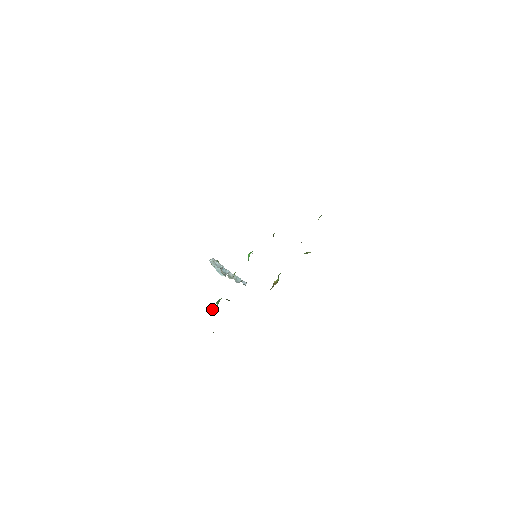
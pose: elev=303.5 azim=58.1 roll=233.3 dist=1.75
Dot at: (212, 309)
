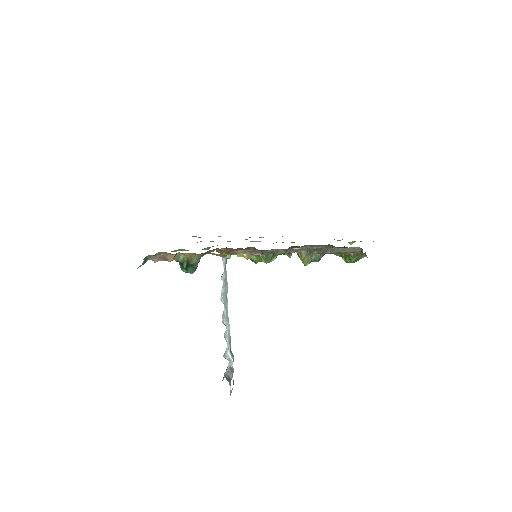
Dot at: occluded
